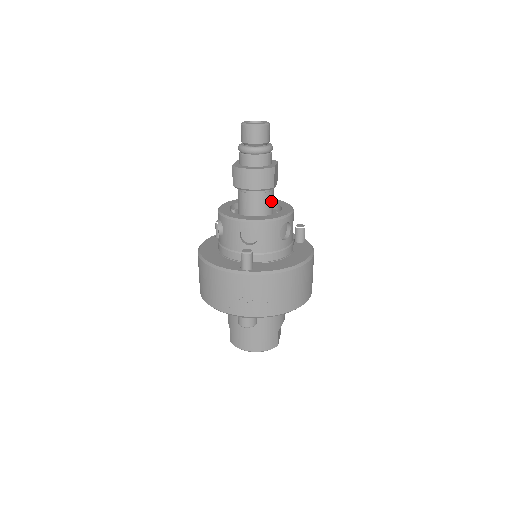
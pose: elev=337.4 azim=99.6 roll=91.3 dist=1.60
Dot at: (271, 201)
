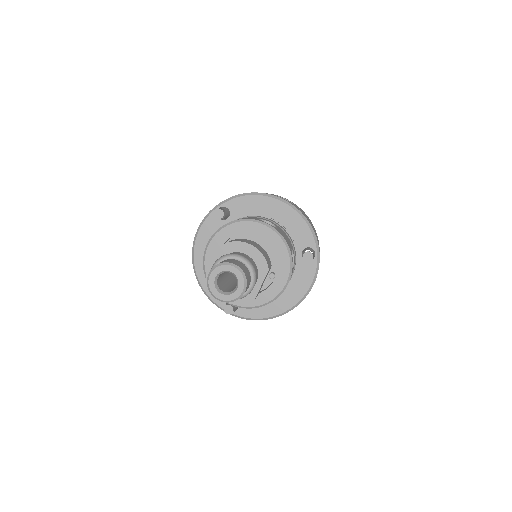
Dot at: occluded
